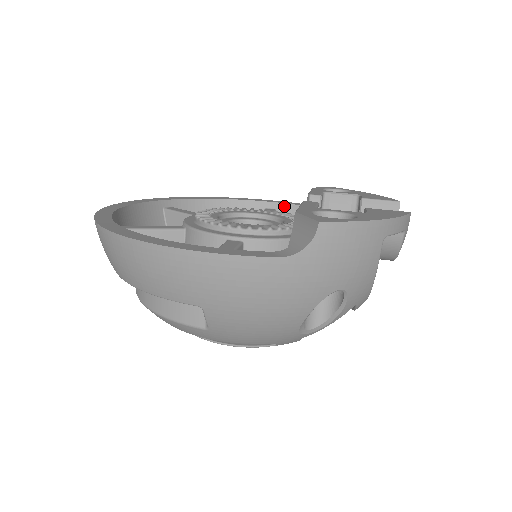
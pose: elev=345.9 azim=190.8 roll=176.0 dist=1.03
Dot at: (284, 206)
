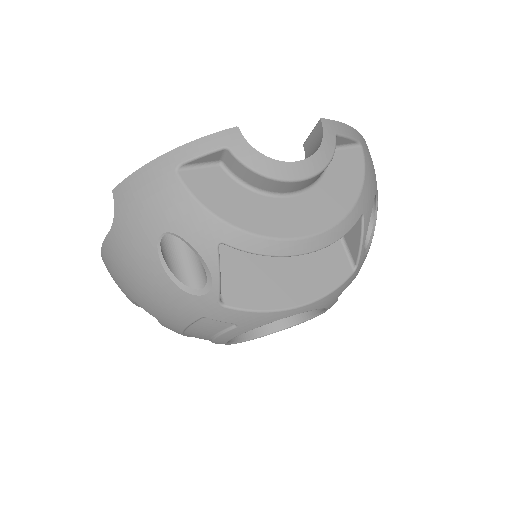
Dot at: occluded
